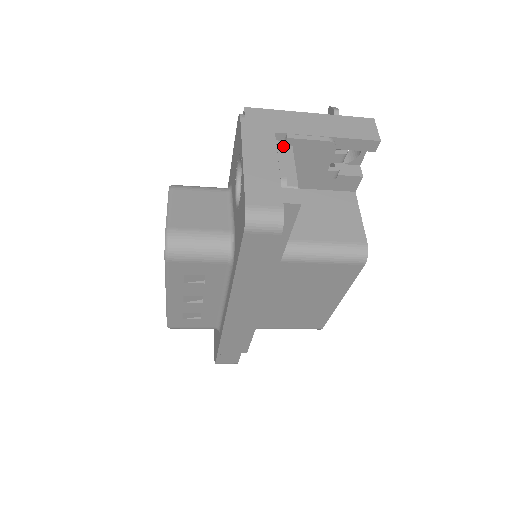
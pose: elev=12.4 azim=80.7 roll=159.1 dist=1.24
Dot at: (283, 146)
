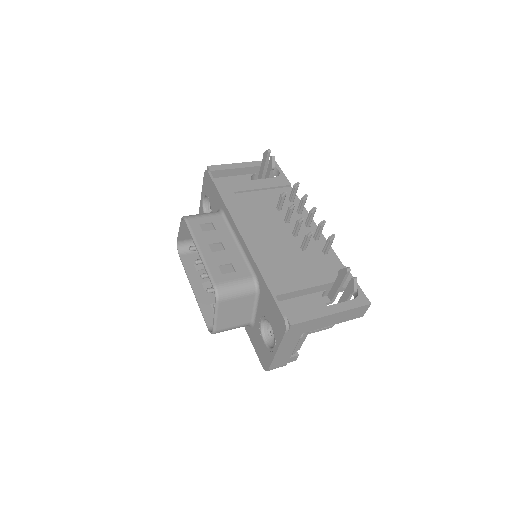
Dot at: (303, 335)
